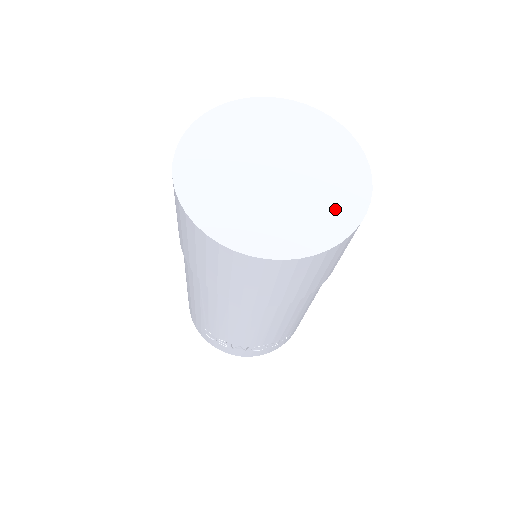
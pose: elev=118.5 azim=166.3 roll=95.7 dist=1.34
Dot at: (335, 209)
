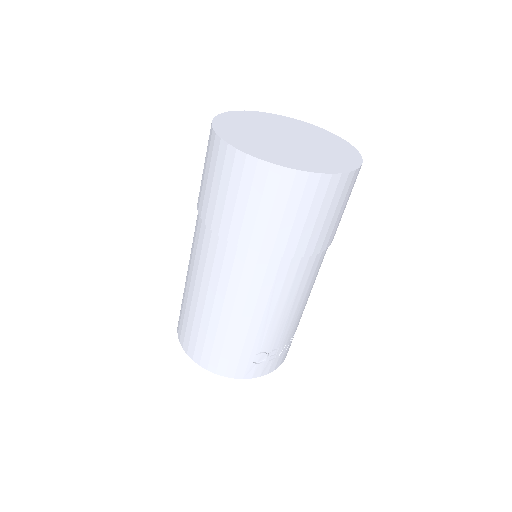
Dot at: (334, 142)
